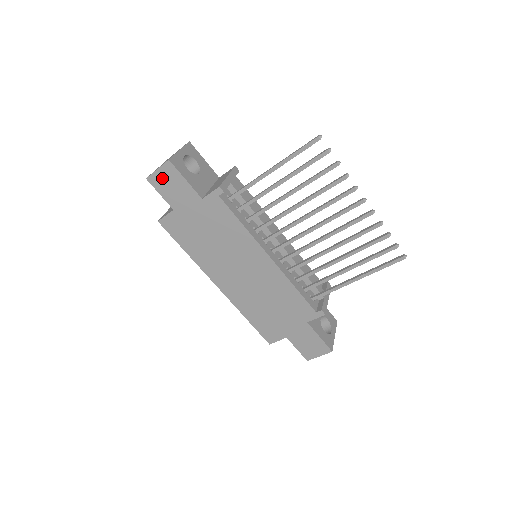
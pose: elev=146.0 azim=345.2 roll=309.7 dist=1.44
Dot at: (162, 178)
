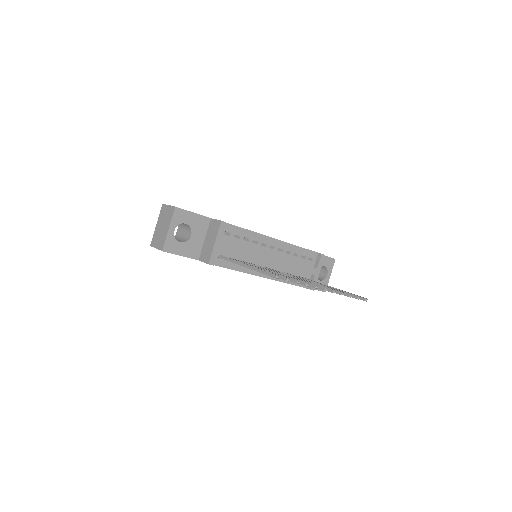
Dot at: occluded
